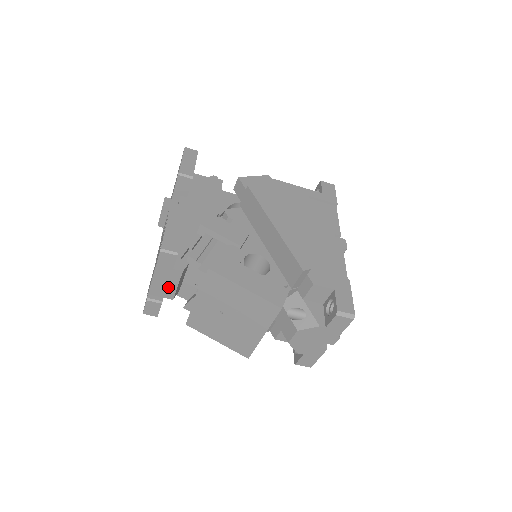
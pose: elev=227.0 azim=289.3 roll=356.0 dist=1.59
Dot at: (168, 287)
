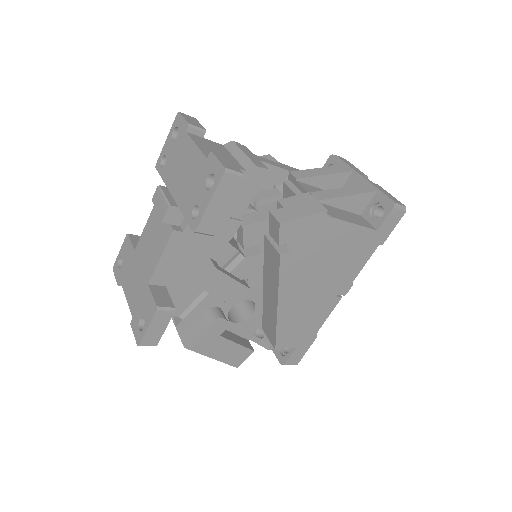
Dot at: occluded
